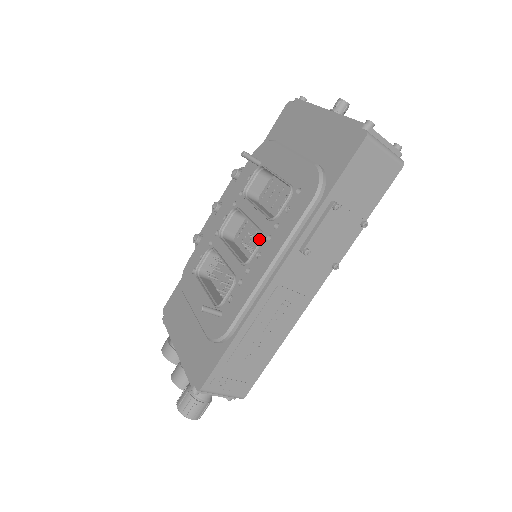
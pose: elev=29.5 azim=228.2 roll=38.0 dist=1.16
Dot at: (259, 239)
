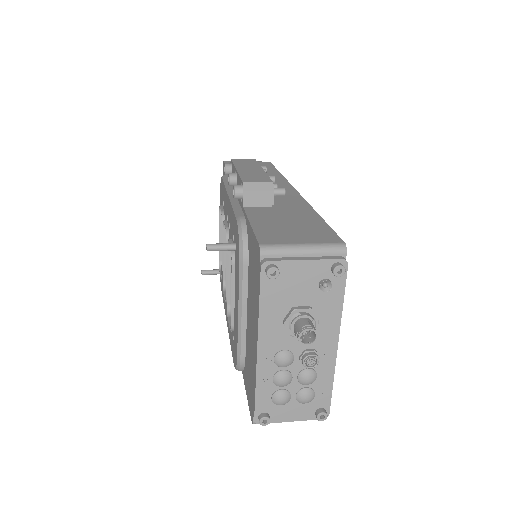
Dot at: occluded
